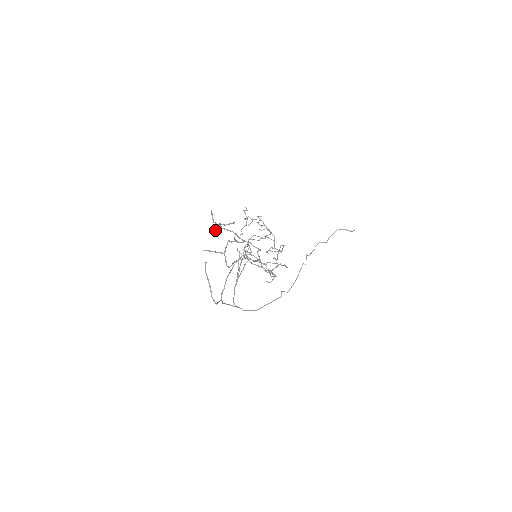
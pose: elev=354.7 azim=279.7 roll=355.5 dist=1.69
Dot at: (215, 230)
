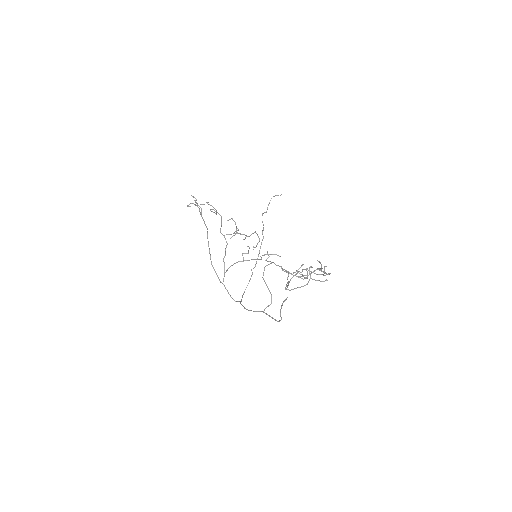
Dot at: (310, 274)
